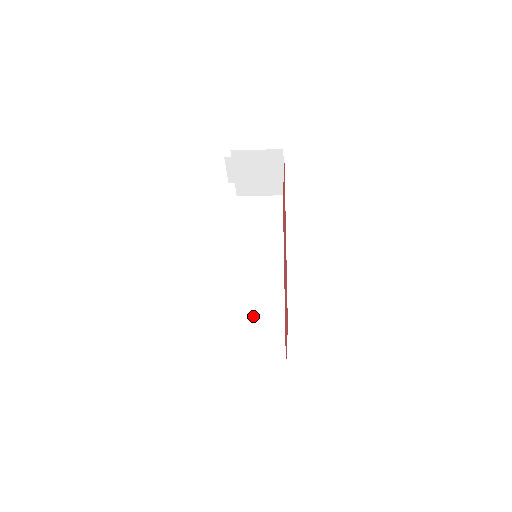
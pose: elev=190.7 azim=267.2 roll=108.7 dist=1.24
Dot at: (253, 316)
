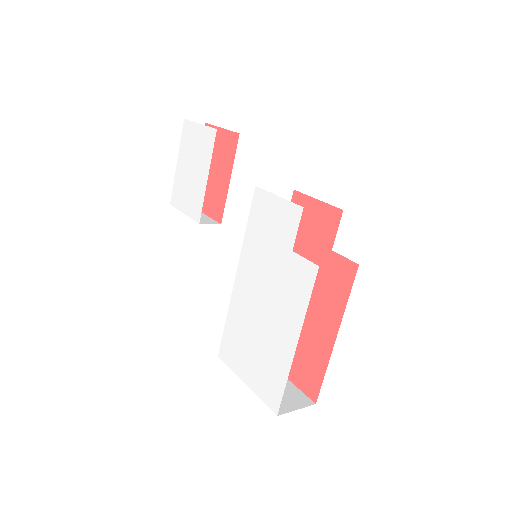
Dot at: occluded
